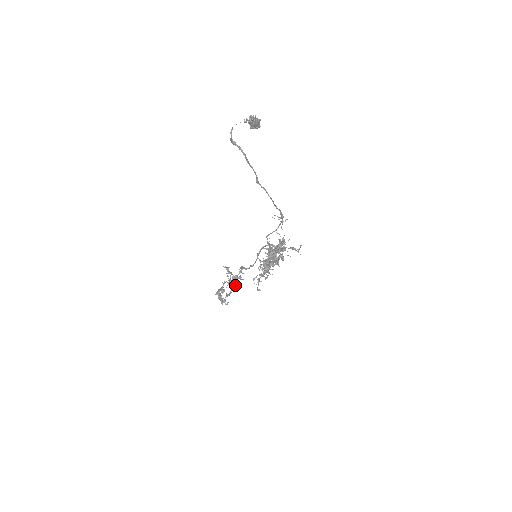
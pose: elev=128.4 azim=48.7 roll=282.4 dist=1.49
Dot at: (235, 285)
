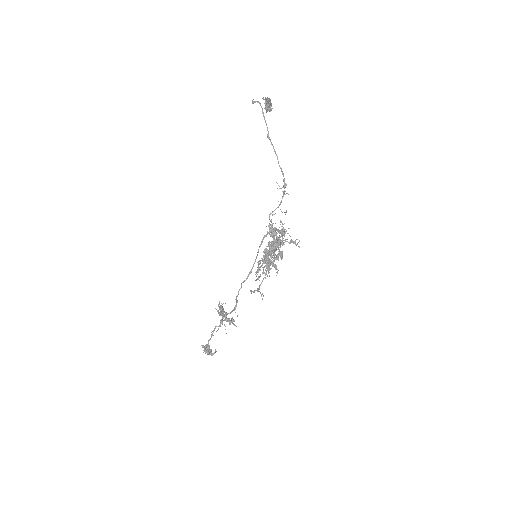
Dot at: (227, 320)
